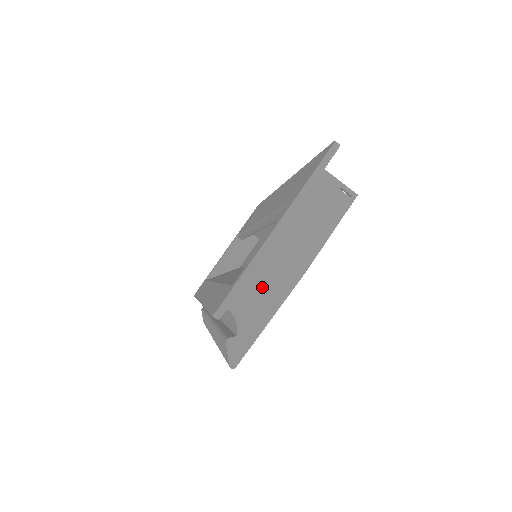
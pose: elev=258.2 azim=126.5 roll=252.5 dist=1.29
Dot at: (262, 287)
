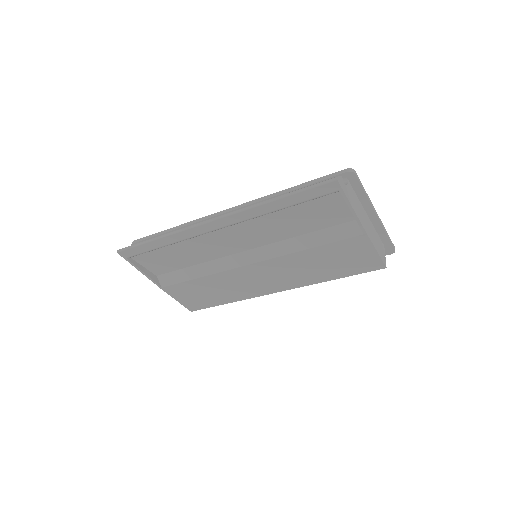
Dot at: (357, 204)
